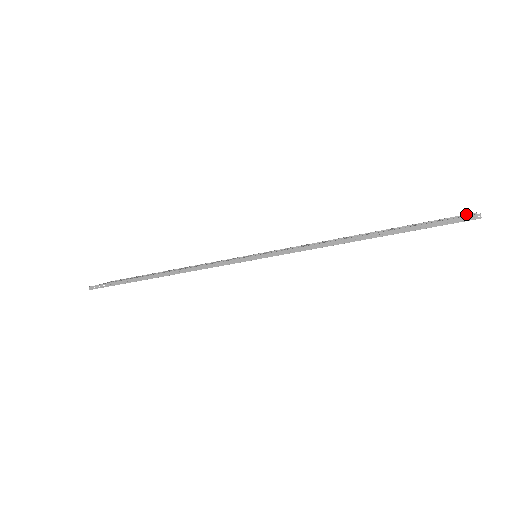
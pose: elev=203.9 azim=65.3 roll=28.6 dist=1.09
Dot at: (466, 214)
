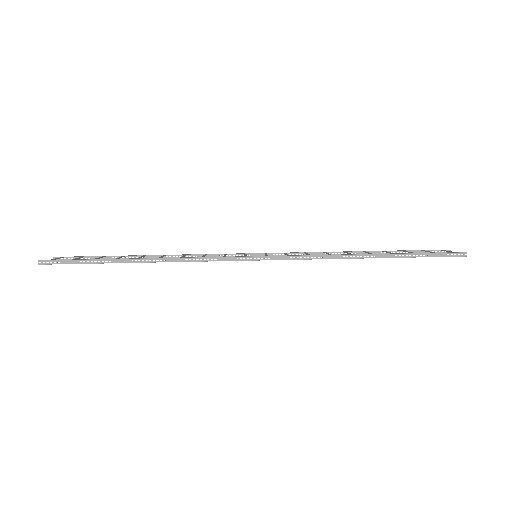
Dot at: occluded
